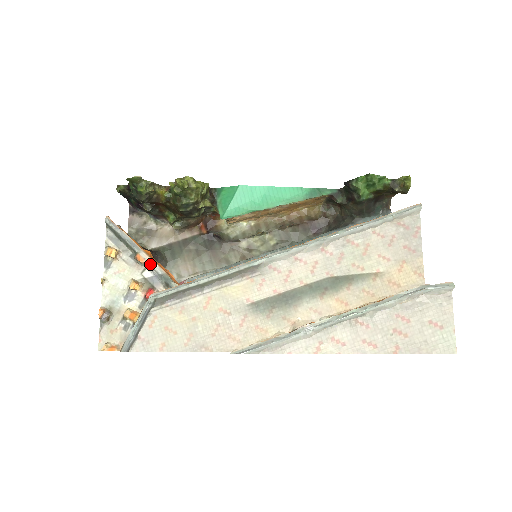
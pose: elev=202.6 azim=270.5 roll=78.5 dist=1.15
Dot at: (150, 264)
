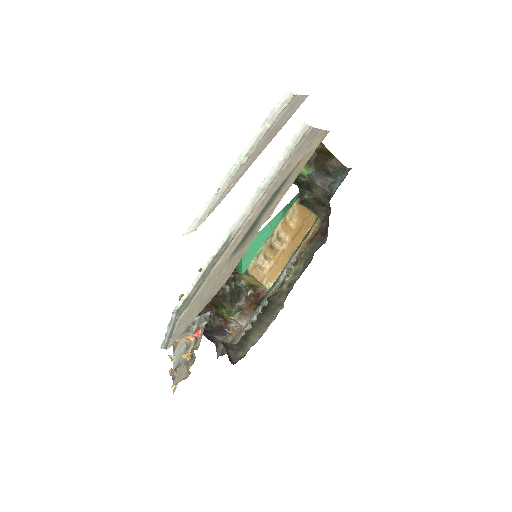
Dot at: (194, 320)
